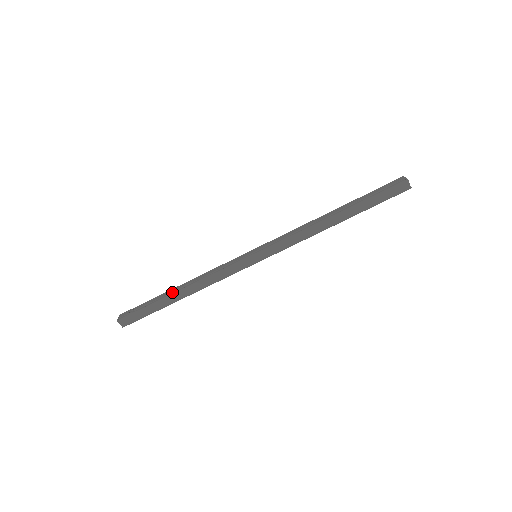
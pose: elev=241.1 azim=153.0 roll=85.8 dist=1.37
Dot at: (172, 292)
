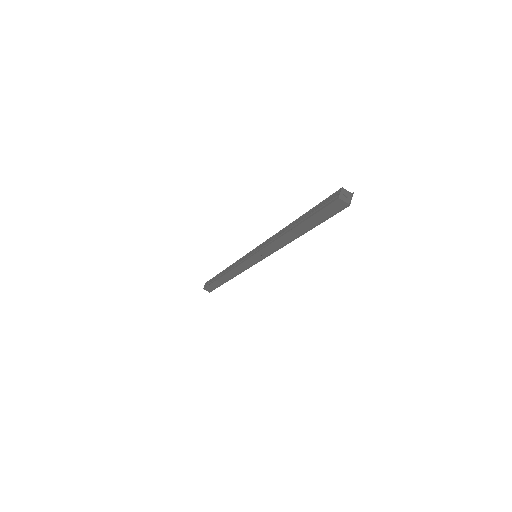
Dot at: (220, 275)
